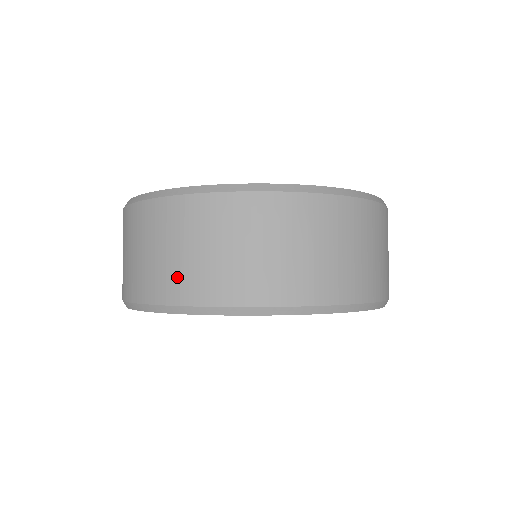
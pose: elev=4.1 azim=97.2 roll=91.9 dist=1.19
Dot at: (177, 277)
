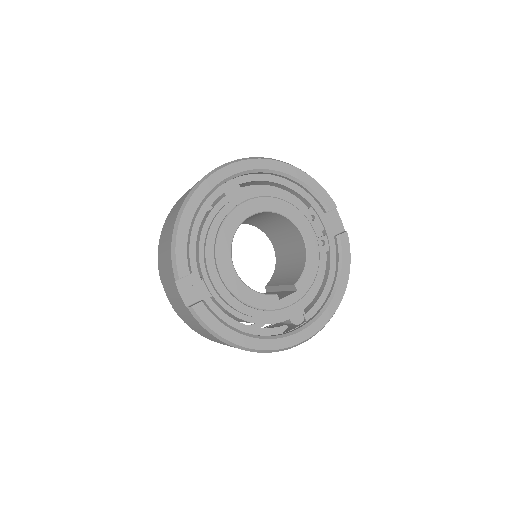
Dot at: occluded
